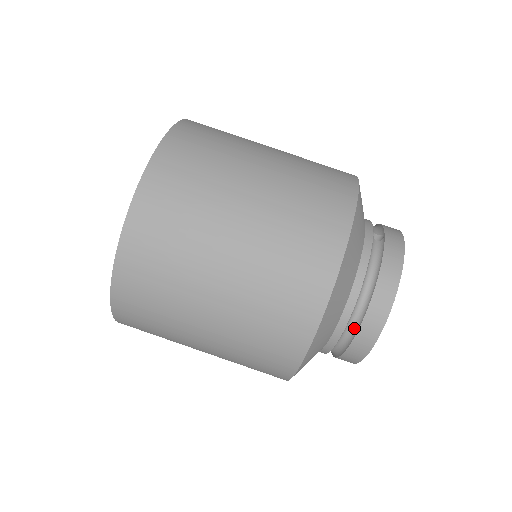
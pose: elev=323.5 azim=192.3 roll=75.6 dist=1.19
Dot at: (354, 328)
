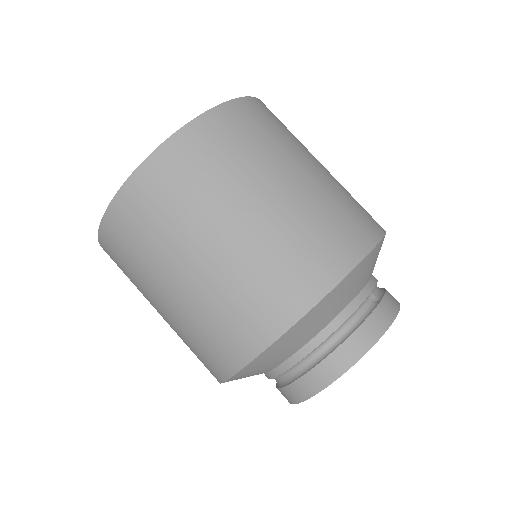
Dot at: (304, 369)
